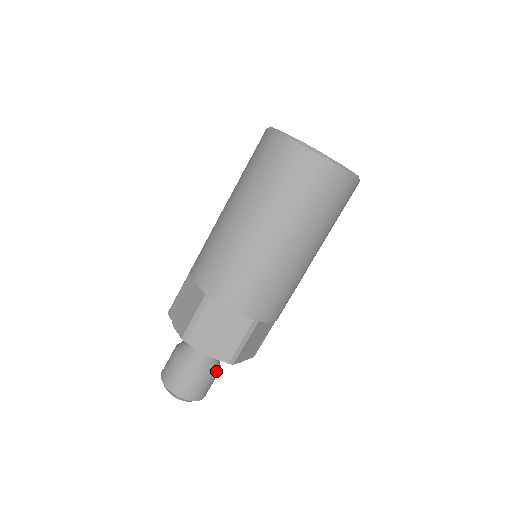
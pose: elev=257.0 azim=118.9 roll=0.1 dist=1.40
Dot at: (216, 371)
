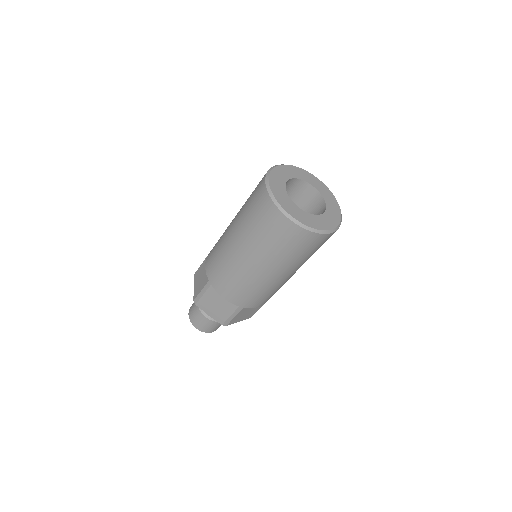
Dot at: occluded
